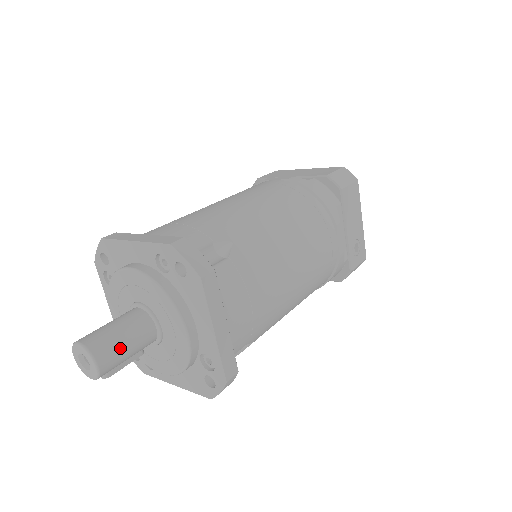
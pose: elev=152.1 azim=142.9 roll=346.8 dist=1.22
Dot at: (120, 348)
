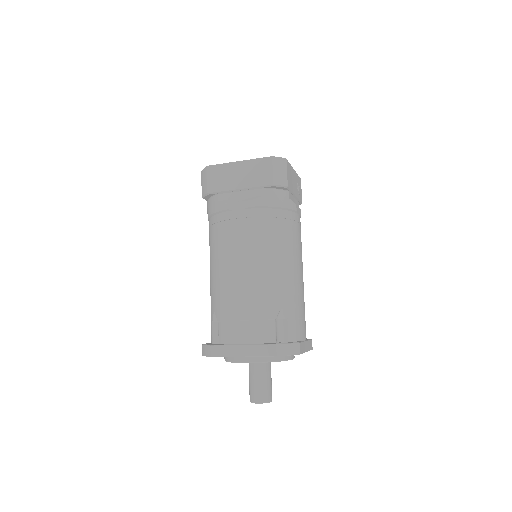
Dot at: (271, 386)
